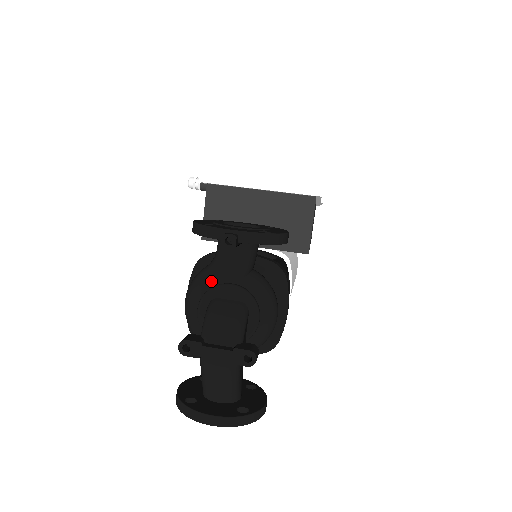
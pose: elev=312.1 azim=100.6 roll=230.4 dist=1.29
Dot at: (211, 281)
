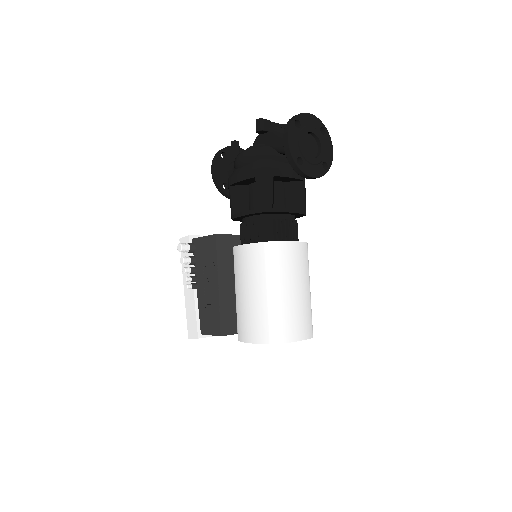
Dot at: occluded
